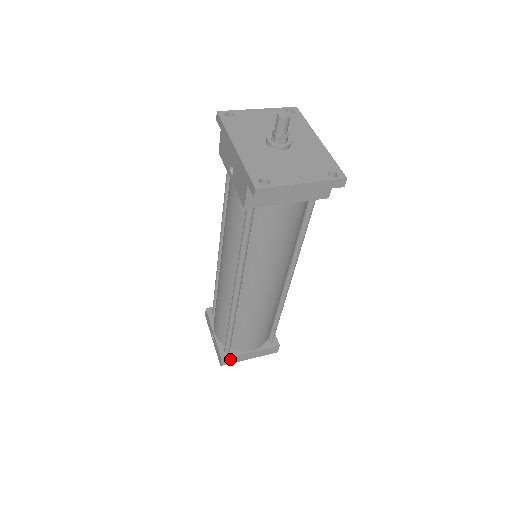
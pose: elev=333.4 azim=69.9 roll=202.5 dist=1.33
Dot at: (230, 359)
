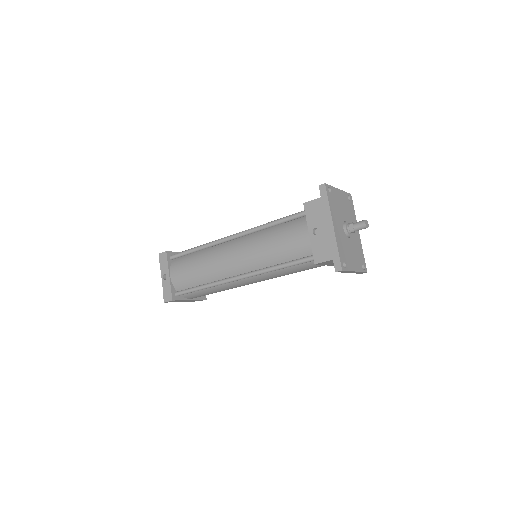
Dot at: (175, 301)
